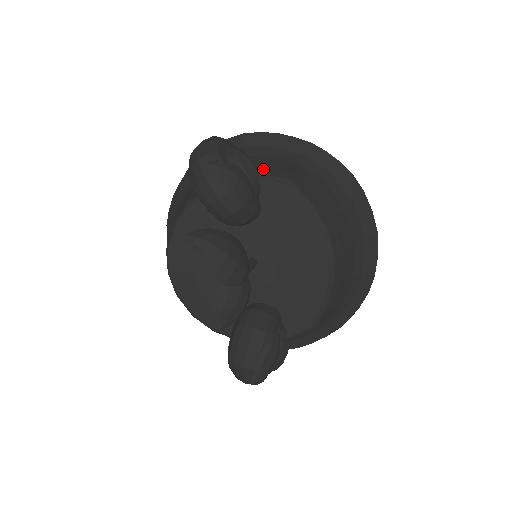
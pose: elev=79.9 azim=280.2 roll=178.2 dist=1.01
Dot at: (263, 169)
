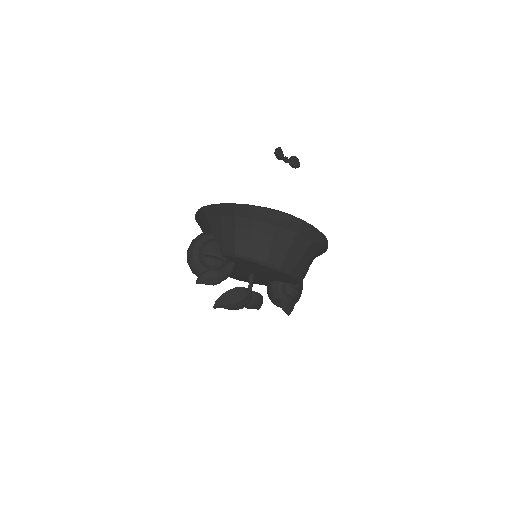
Dot at: (221, 246)
